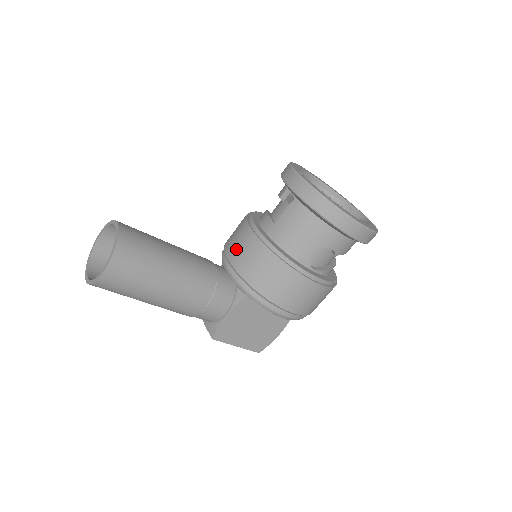
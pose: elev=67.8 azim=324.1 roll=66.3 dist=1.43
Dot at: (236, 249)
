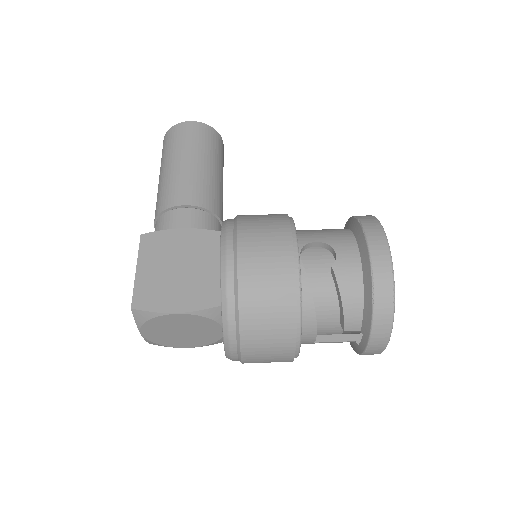
Dot at: occluded
